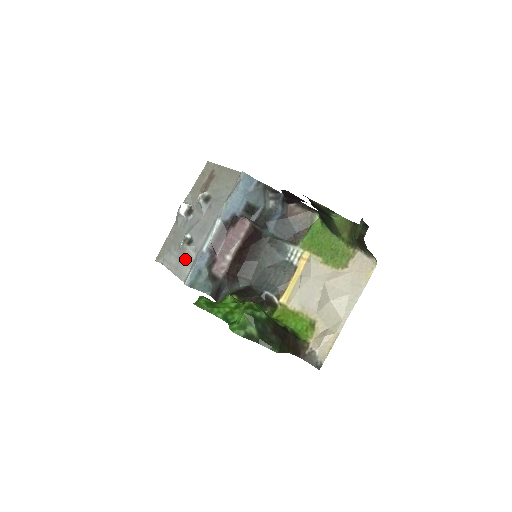
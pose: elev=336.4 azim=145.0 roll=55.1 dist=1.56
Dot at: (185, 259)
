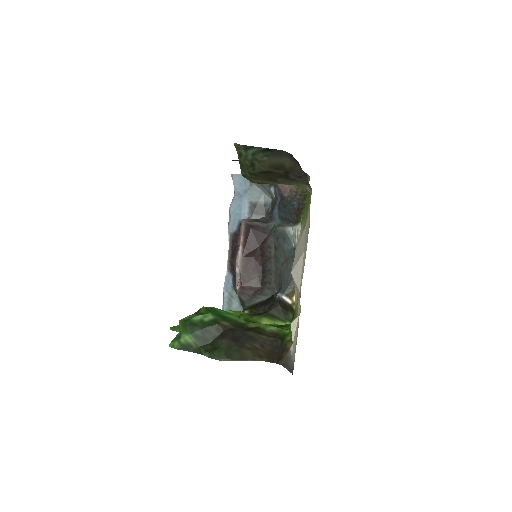
Dot at: occluded
